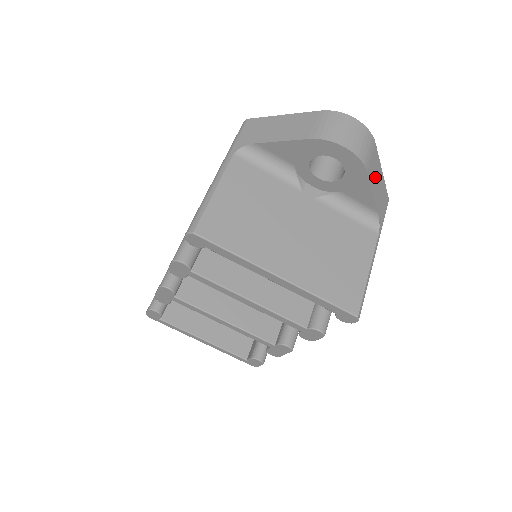
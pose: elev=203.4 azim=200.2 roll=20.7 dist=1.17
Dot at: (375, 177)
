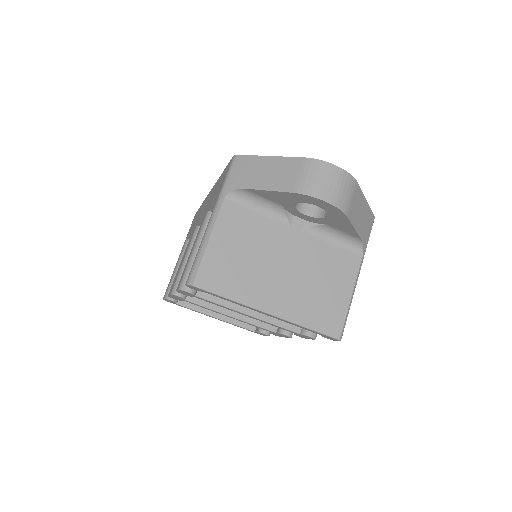
Dot at: (357, 212)
